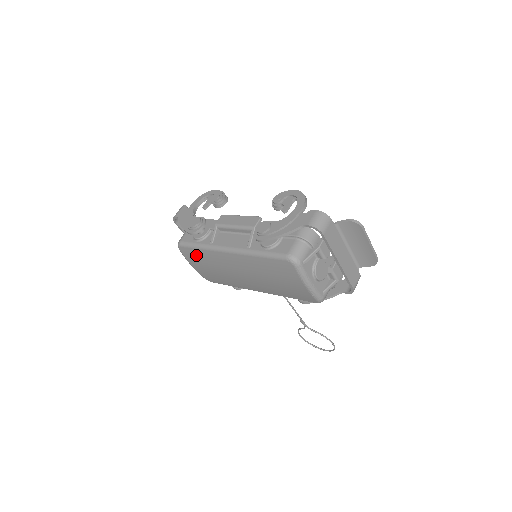
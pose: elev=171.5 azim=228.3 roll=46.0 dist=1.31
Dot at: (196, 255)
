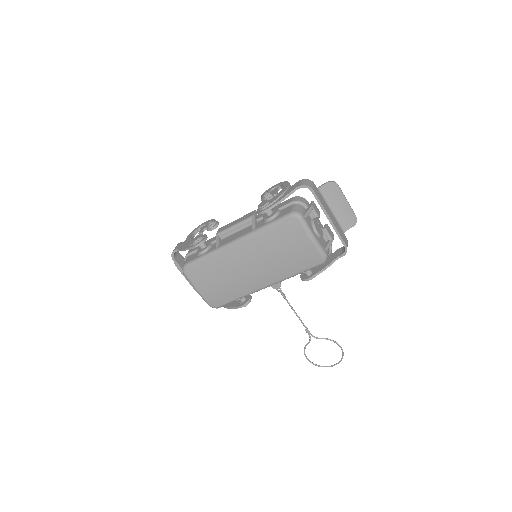
Dot at: (203, 269)
